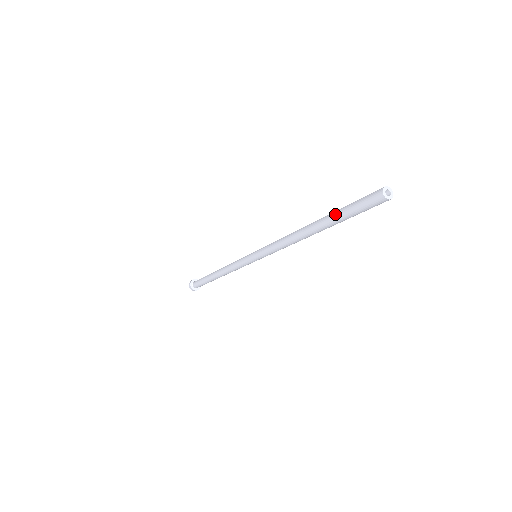
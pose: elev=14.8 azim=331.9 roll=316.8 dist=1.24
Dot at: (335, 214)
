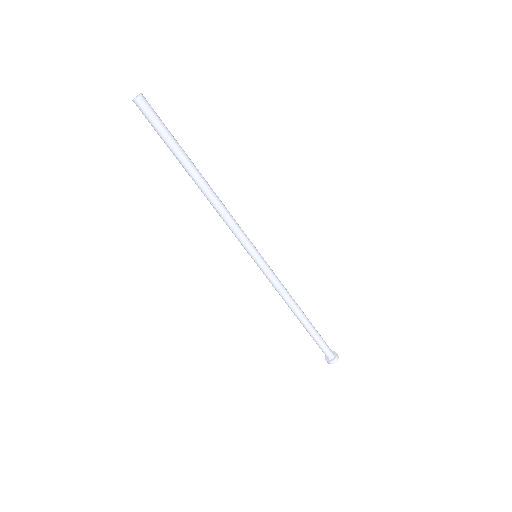
Dot at: occluded
